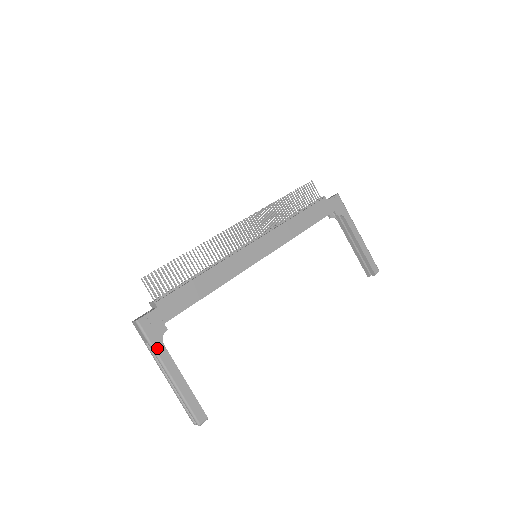
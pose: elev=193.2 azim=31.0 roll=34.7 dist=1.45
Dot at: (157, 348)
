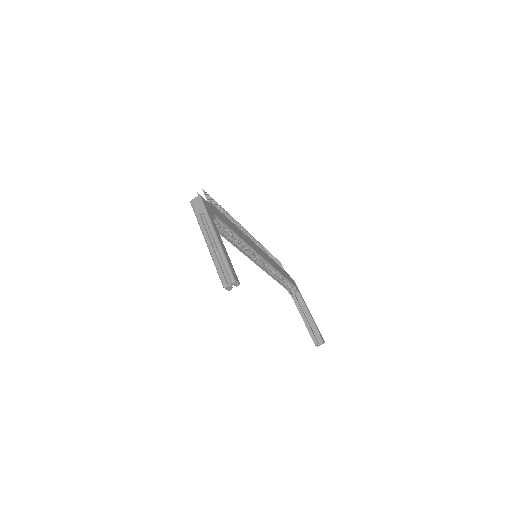
Dot at: (210, 218)
